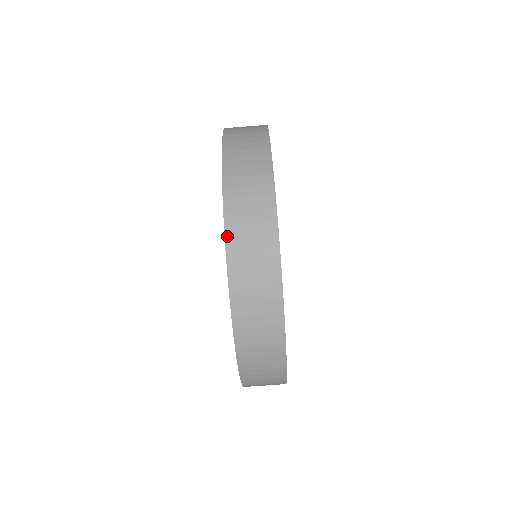
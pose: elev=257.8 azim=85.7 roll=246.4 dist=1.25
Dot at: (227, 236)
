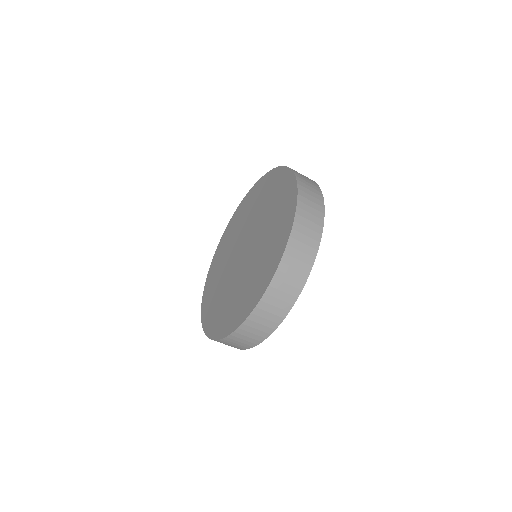
Dot at: (288, 245)
